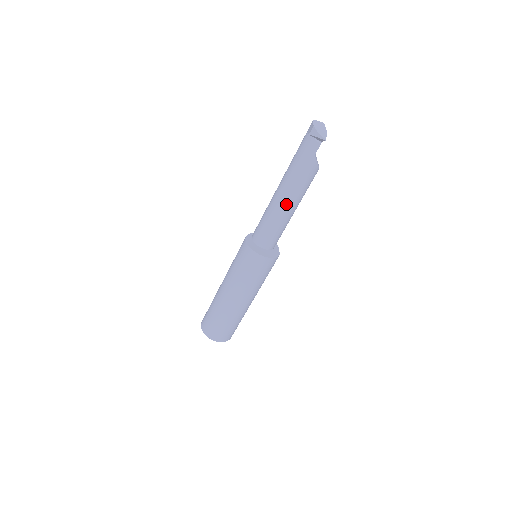
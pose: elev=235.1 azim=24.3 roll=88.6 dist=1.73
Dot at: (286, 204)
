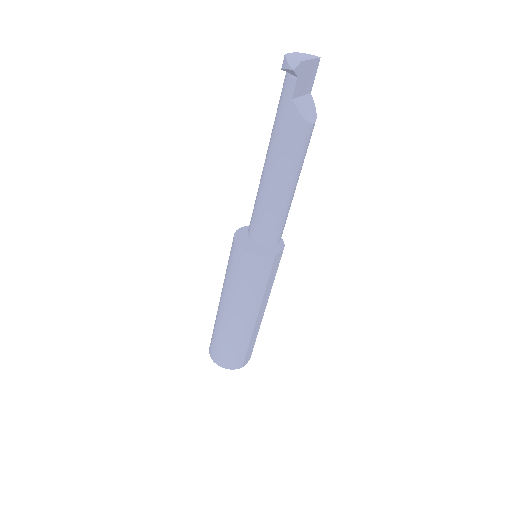
Dot at: (270, 178)
